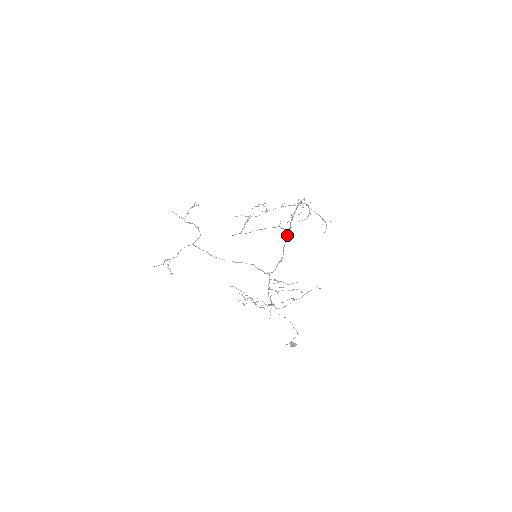
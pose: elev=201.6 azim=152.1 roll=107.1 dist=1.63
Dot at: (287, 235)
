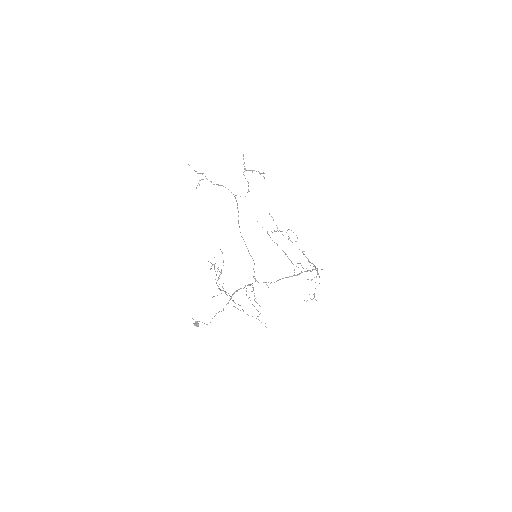
Dot at: (292, 276)
